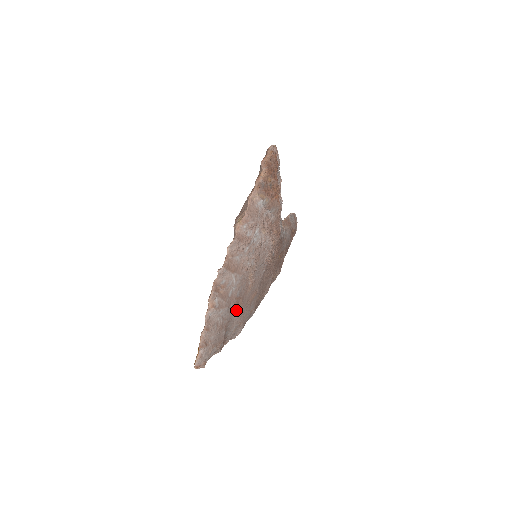
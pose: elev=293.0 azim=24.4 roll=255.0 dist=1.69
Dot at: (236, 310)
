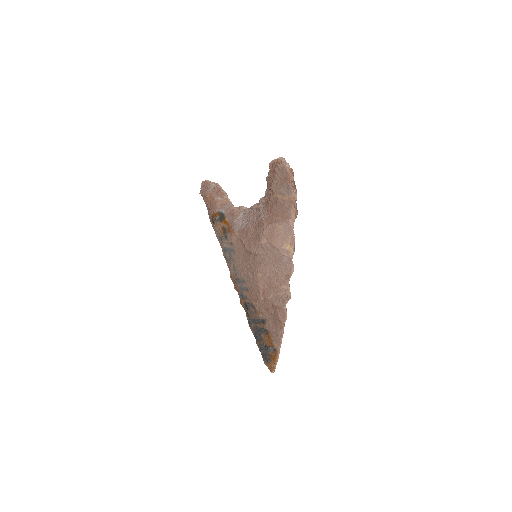
Dot at: occluded
